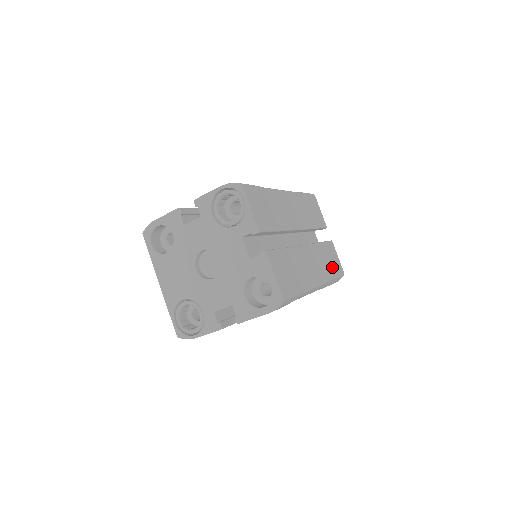
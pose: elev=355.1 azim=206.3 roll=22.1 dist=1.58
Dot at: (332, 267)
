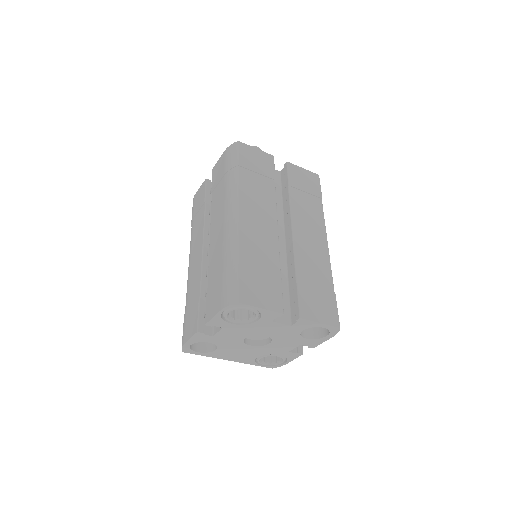
Dot at: (312, 195)
